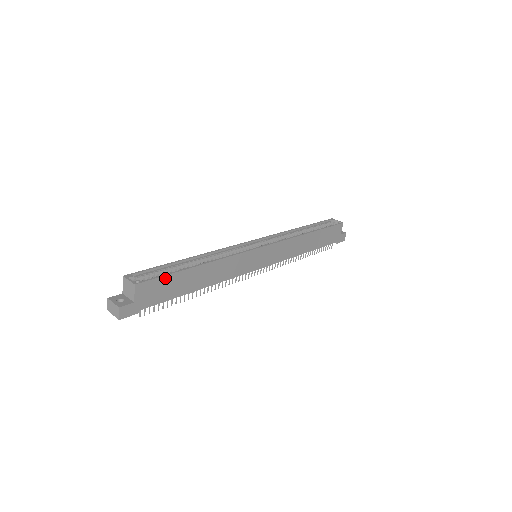
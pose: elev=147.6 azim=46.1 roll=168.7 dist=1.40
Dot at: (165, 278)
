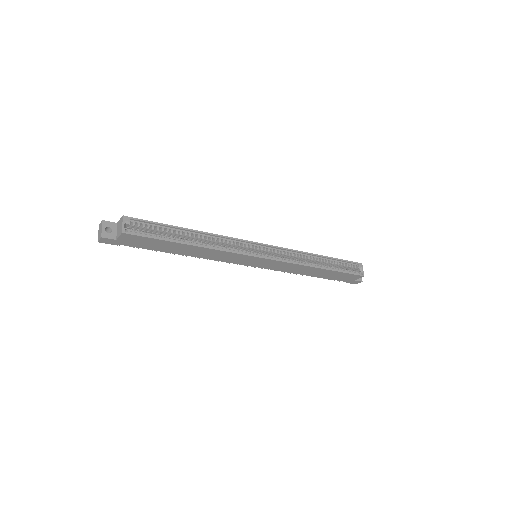
Dot at: (153, 239)
